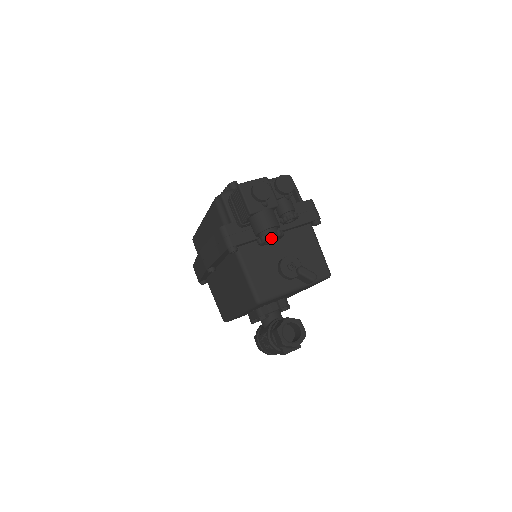
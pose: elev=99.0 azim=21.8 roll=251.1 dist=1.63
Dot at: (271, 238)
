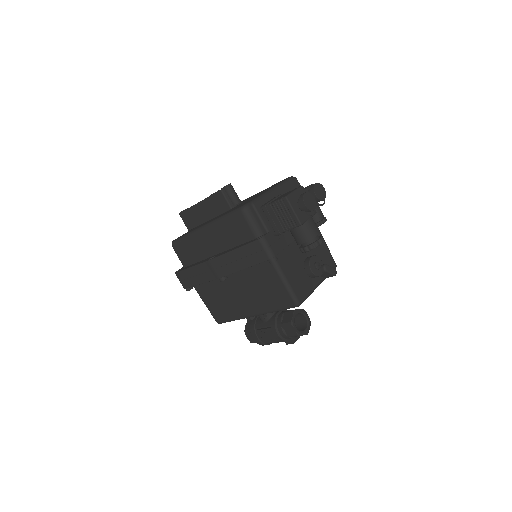
Dot at: (319, 245)
